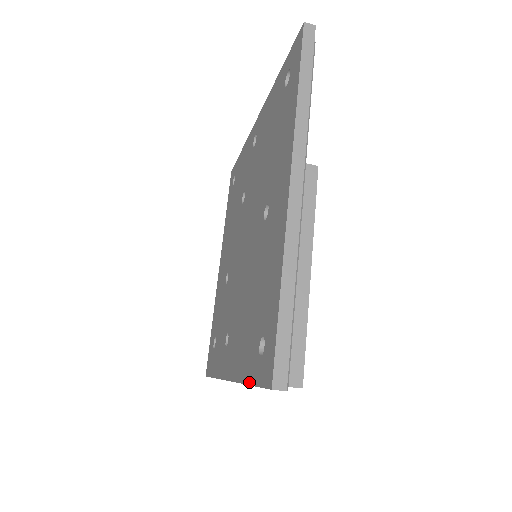
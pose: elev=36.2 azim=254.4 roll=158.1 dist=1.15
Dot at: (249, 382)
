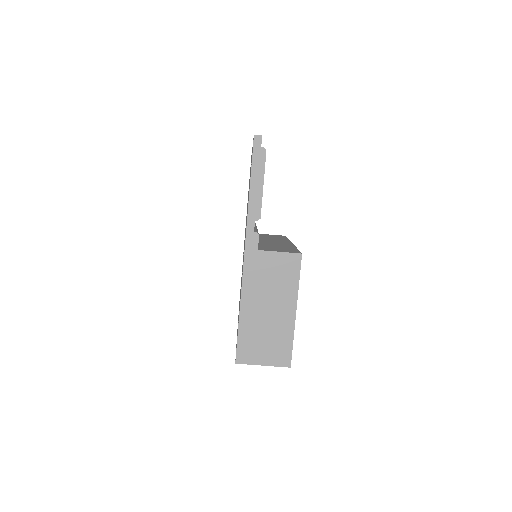
Dot at: (250, 184)
